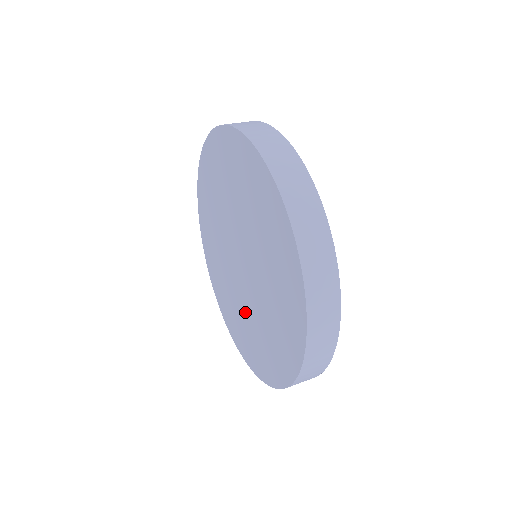
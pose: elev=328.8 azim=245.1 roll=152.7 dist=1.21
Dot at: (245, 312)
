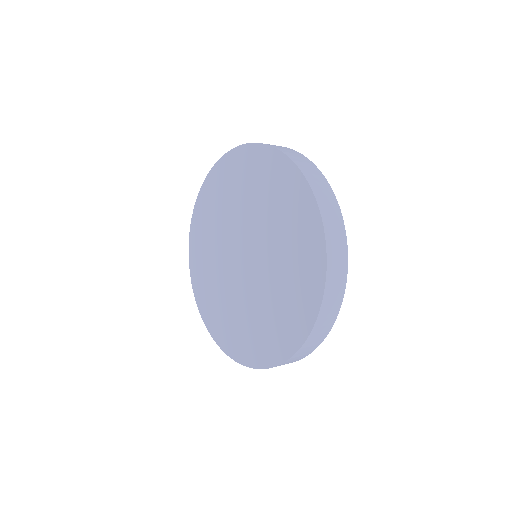
Dot at: (274, 280)
